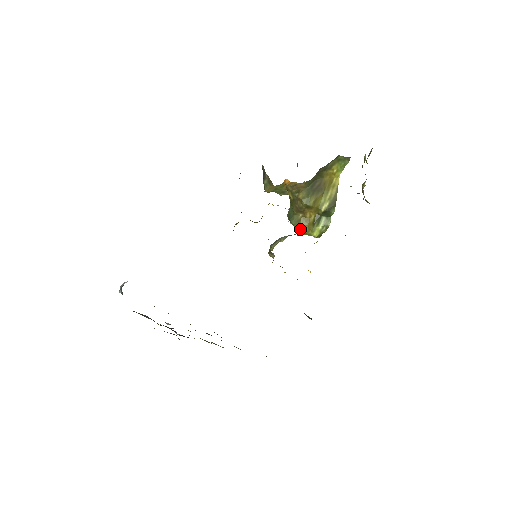
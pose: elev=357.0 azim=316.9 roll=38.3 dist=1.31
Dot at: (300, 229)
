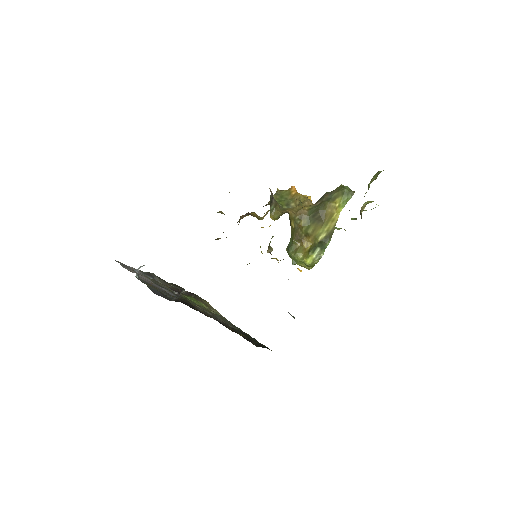
Dot at: (296, 257)
